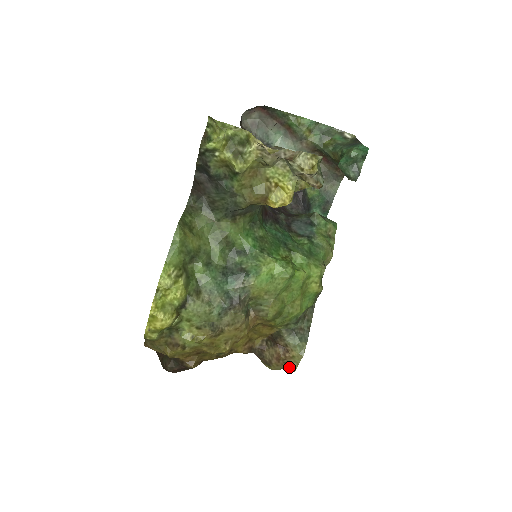
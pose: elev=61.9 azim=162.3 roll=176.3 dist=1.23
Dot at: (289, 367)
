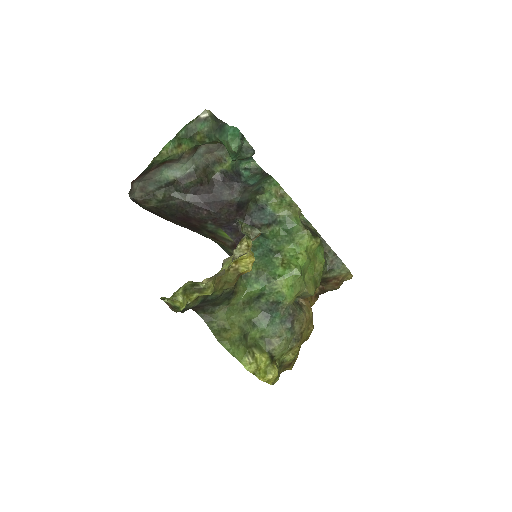
Dot at: occluded
